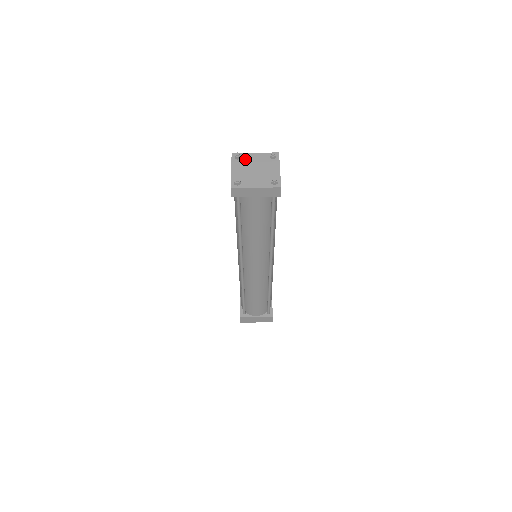
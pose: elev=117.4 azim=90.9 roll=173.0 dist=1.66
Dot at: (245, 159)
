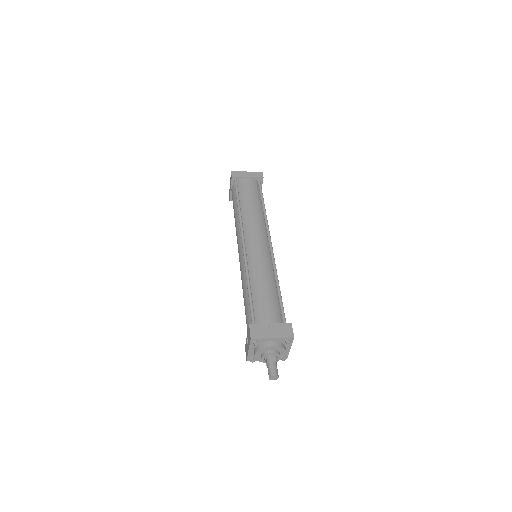
Dot at: occluded
